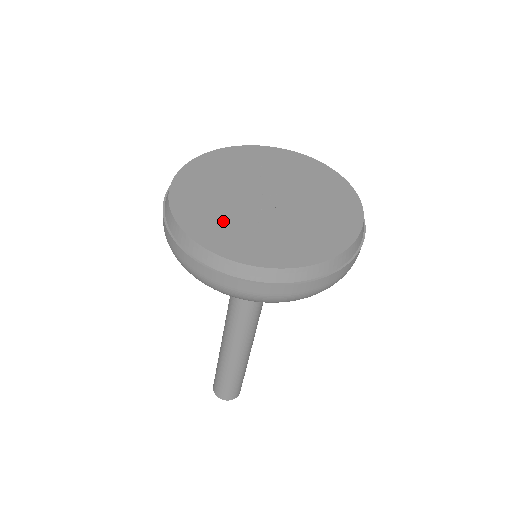
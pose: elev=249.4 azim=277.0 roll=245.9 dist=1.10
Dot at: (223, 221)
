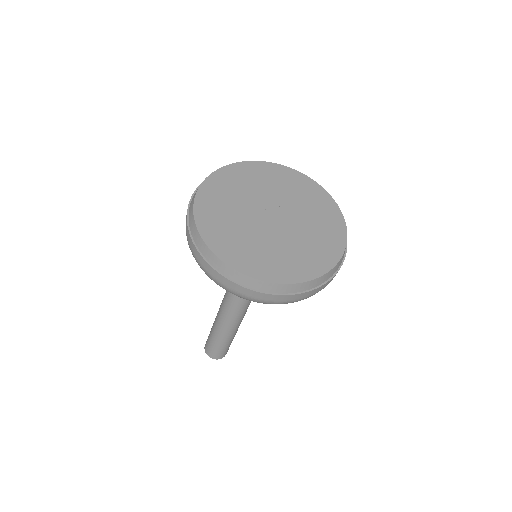
Dot at: (241, 241)
